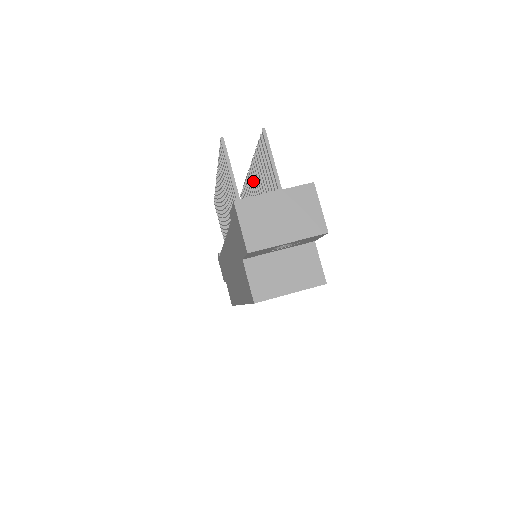
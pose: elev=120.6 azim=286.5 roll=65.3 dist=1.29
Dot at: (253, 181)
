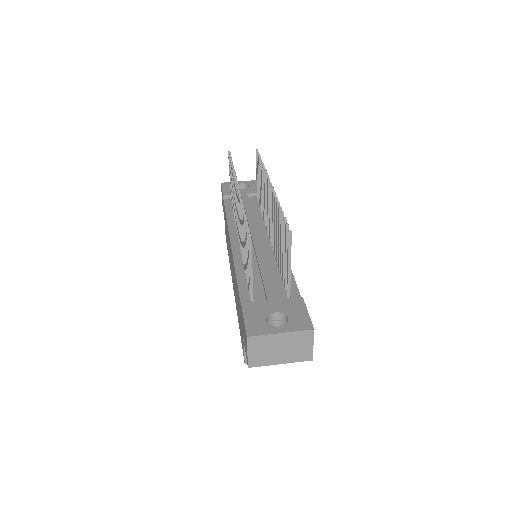
Dot at: (270, 195)
